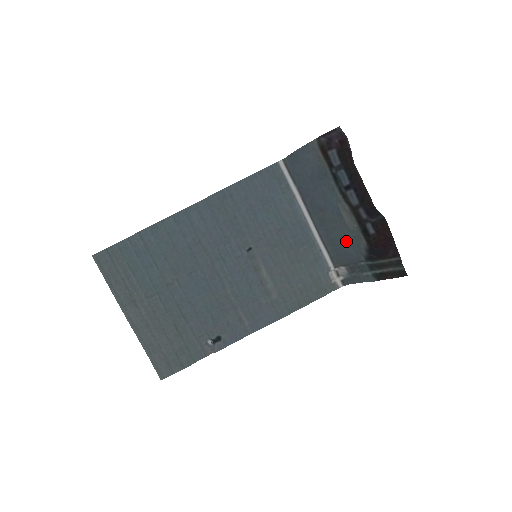
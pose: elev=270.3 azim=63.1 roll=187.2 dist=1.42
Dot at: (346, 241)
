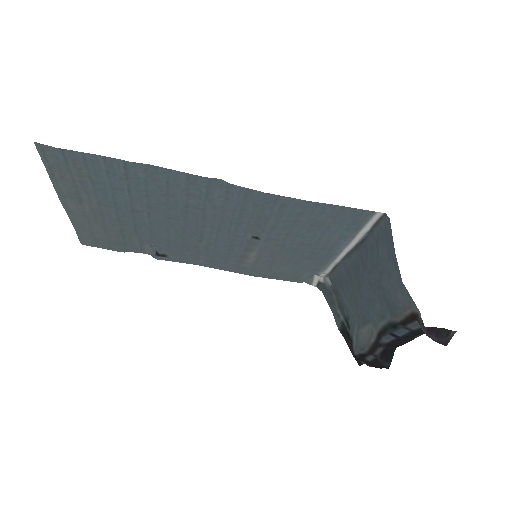
Dot at: (349, 308)
